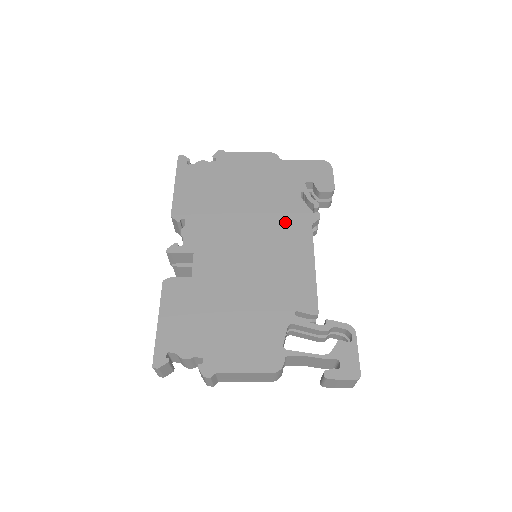
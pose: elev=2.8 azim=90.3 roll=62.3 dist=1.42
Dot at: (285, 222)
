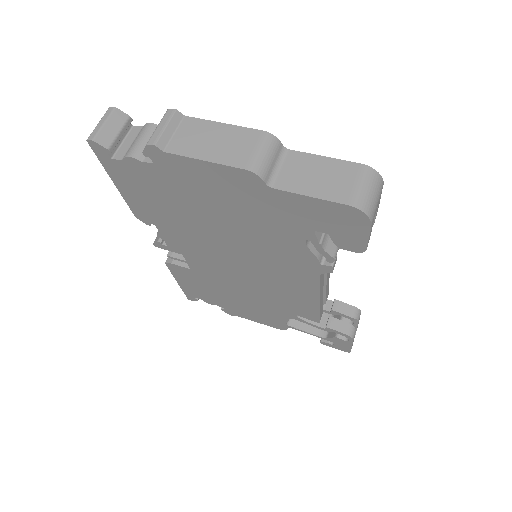
Dot at: (283, 262)
